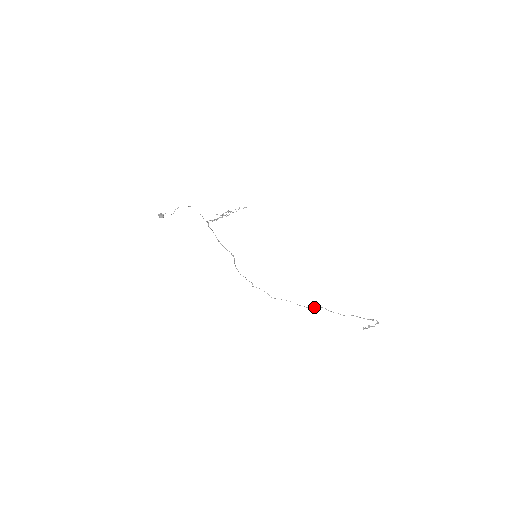
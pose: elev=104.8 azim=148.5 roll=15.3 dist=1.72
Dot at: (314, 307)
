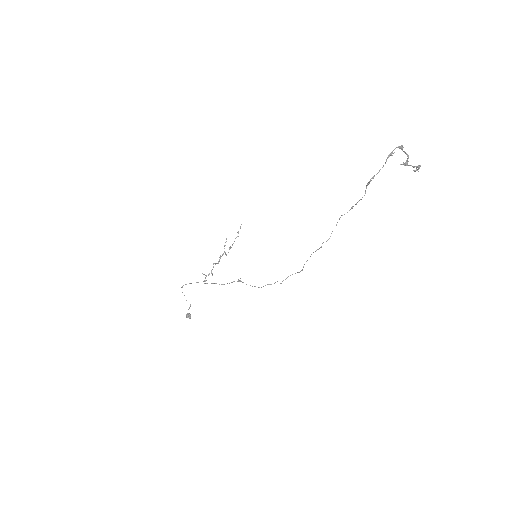
Dot at: occluded
